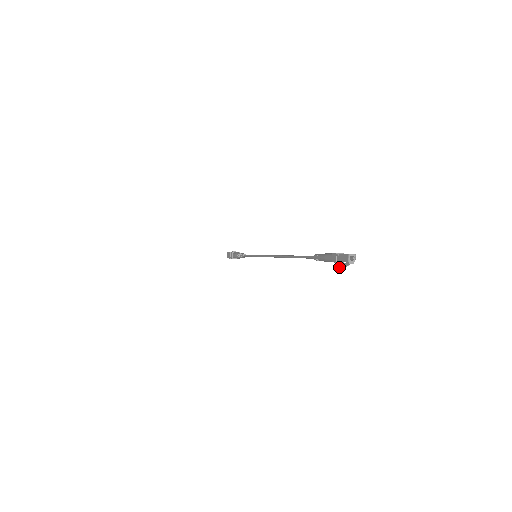
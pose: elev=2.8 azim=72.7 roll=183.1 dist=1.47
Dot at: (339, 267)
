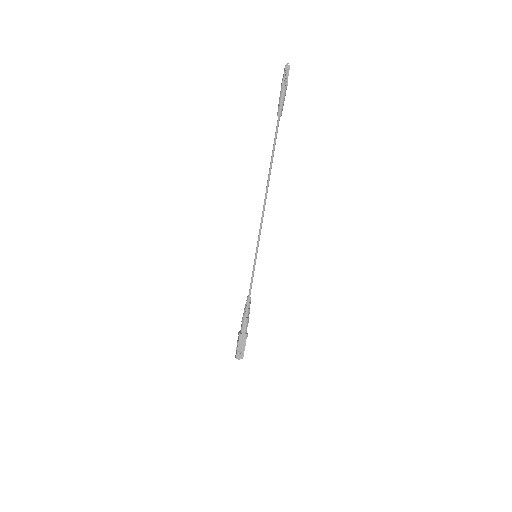
Dot at: (285, 78)
